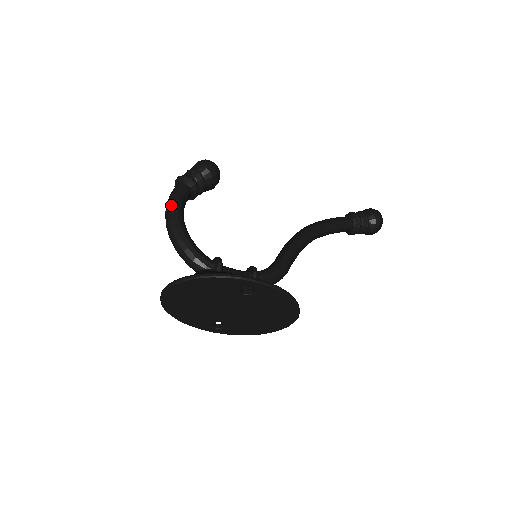
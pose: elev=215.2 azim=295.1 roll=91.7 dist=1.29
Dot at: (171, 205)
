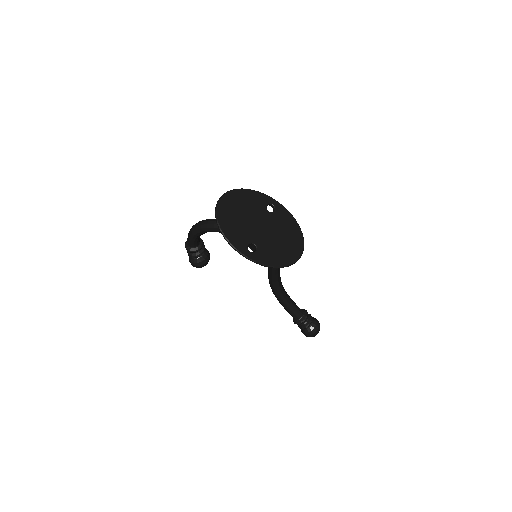
Dot at: occluded
